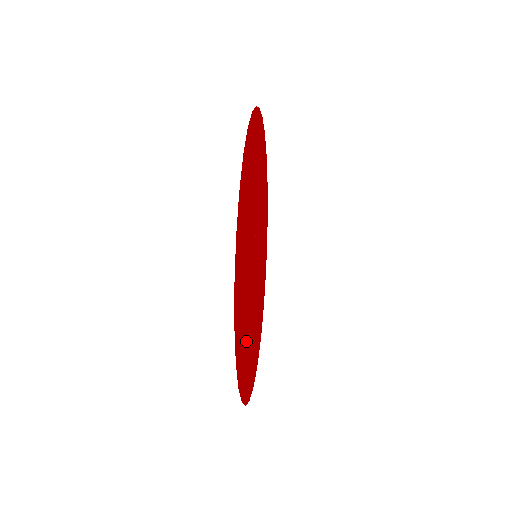
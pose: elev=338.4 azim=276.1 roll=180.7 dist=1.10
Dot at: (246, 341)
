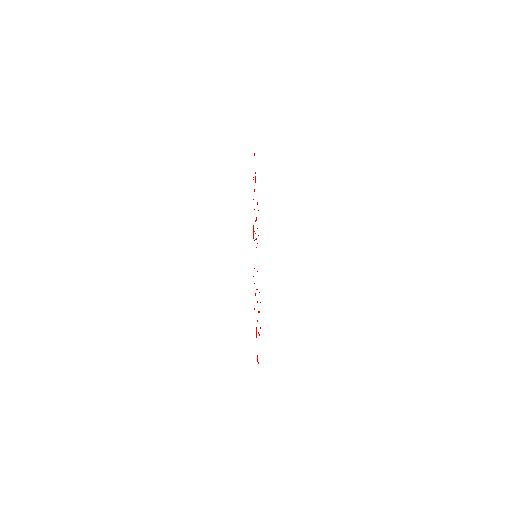
Dot at: occluded
